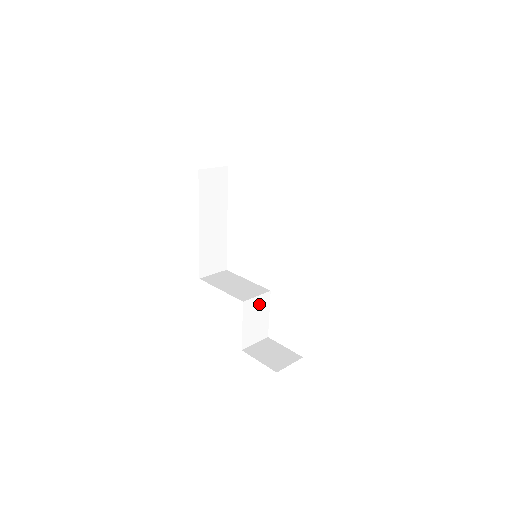
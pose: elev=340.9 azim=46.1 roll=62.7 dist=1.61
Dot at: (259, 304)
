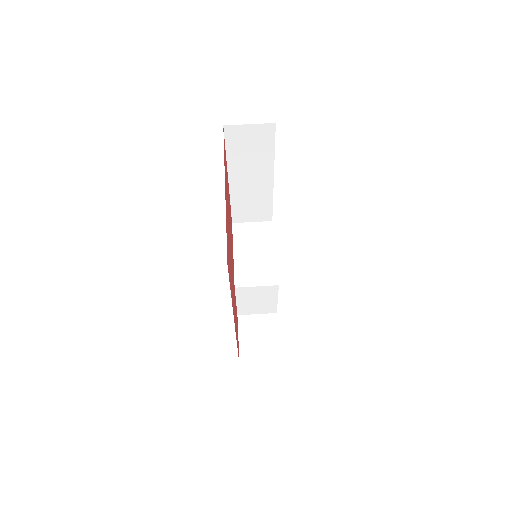
Dot at: (261, 291)
